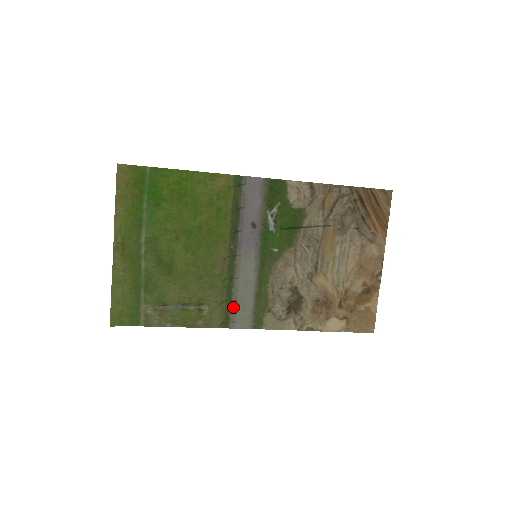
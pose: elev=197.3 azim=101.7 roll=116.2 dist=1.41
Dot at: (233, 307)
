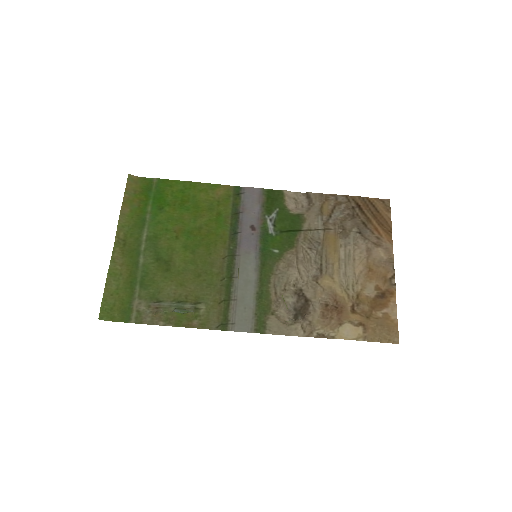
Dot at: (232, 307)
